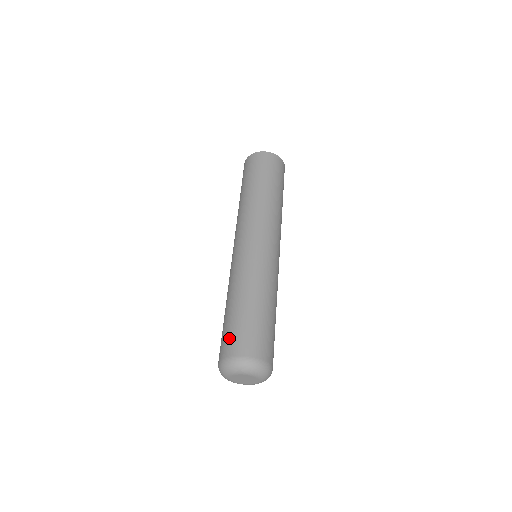
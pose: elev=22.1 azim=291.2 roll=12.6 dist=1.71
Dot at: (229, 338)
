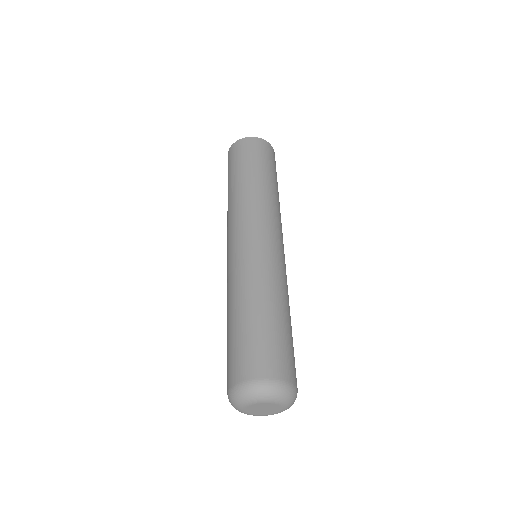
Dot at: (244, 356)
